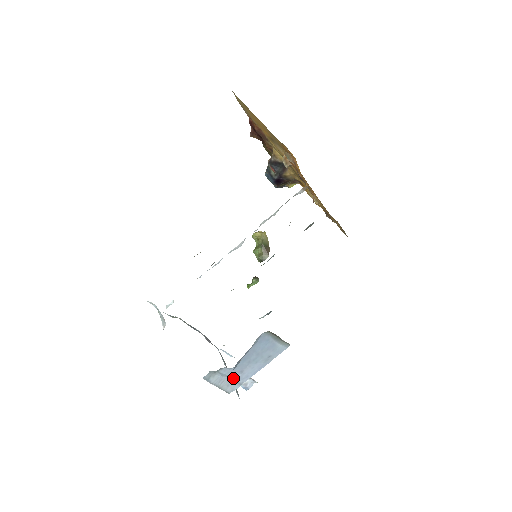
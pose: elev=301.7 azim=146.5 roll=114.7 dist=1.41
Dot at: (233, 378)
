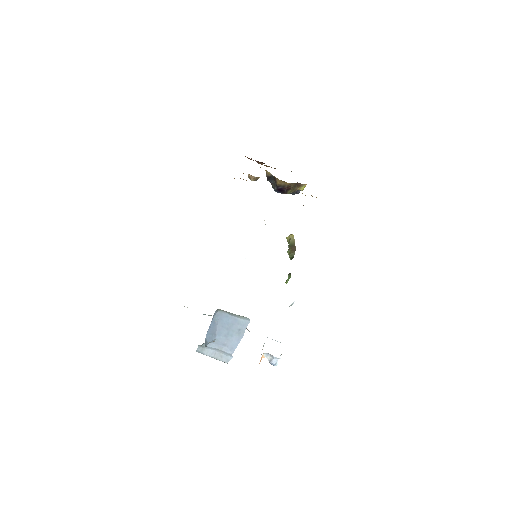
Dot at: (221, 350)
